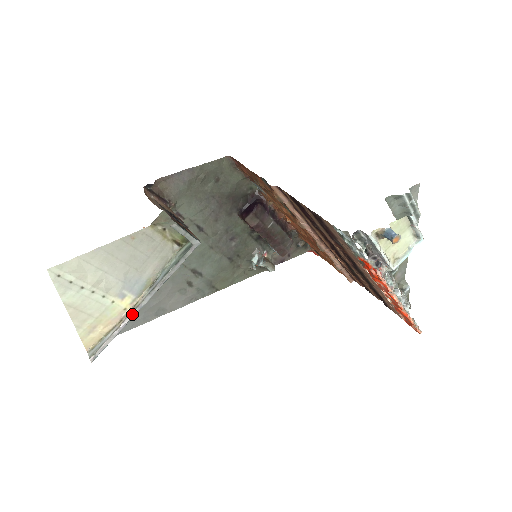
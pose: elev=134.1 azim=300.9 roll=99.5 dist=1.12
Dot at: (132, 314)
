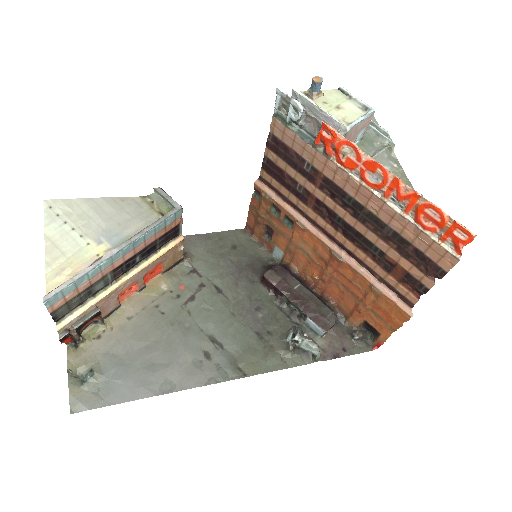
Dot at: (103, 258)
